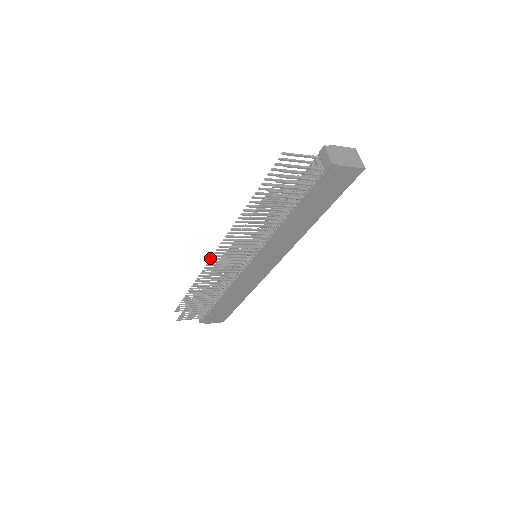
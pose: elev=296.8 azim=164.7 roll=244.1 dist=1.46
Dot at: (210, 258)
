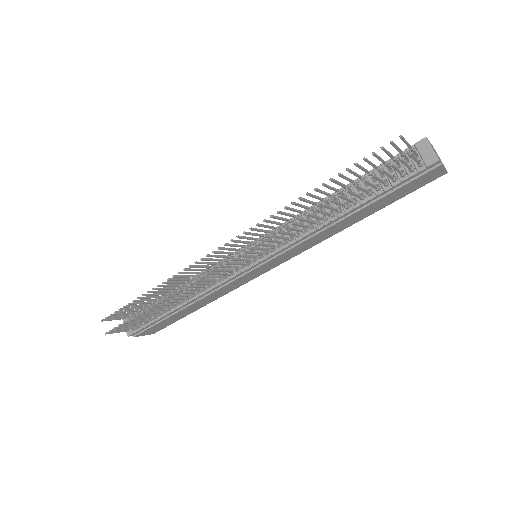
Dot at: (207, 254)
